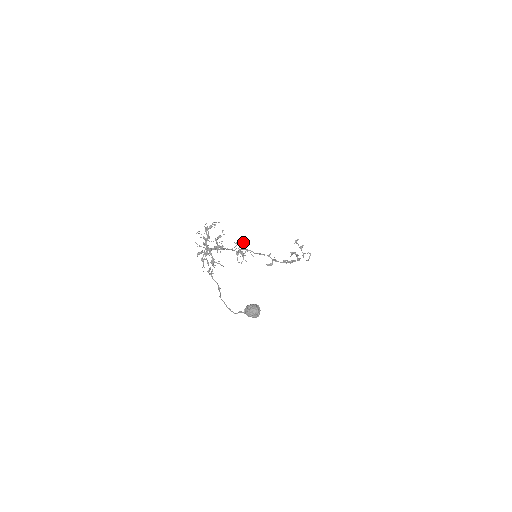
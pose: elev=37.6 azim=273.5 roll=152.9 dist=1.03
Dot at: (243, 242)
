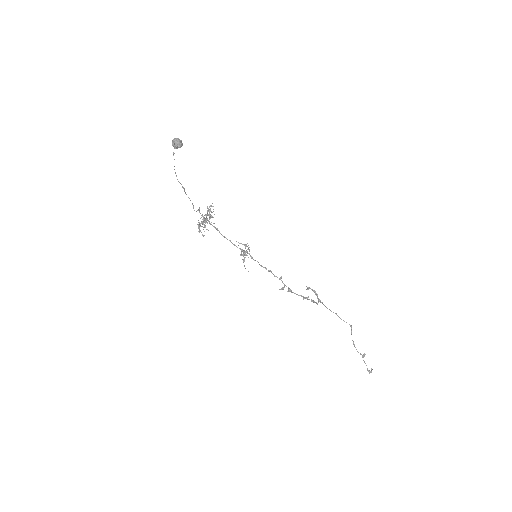
Dot at: (245, 244)
